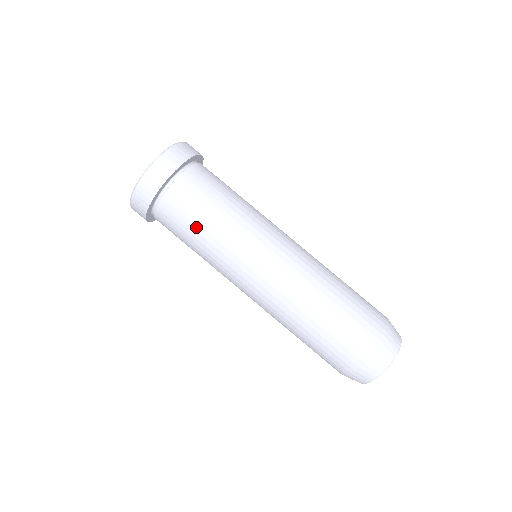
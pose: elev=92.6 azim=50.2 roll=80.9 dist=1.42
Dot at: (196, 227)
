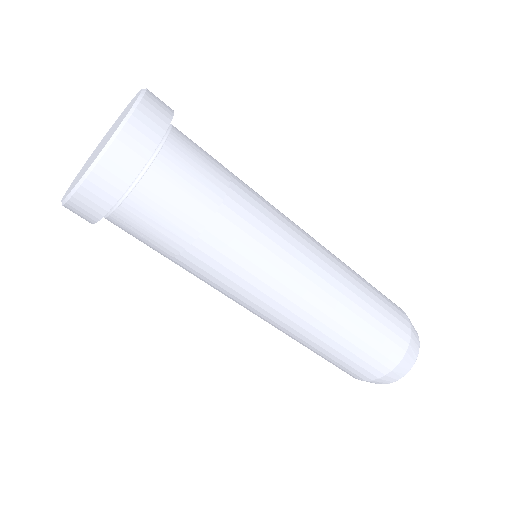
Dot at: (183, 243)
